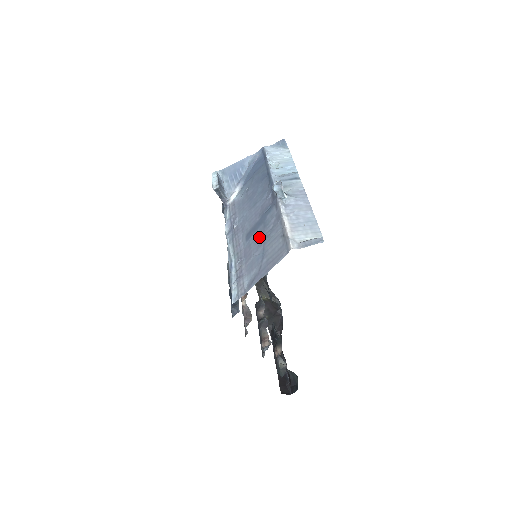
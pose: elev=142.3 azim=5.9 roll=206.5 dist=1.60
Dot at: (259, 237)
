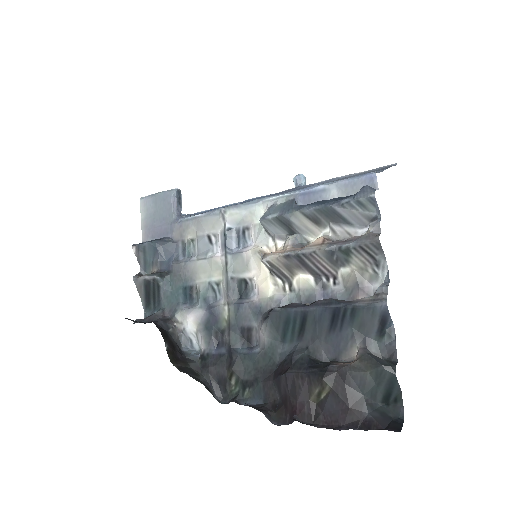
Dot at: occluded
